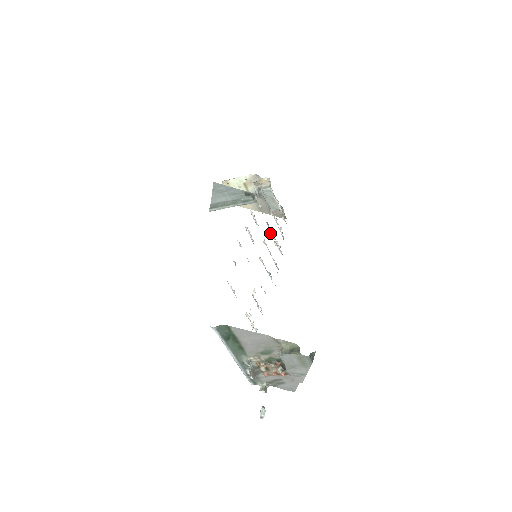
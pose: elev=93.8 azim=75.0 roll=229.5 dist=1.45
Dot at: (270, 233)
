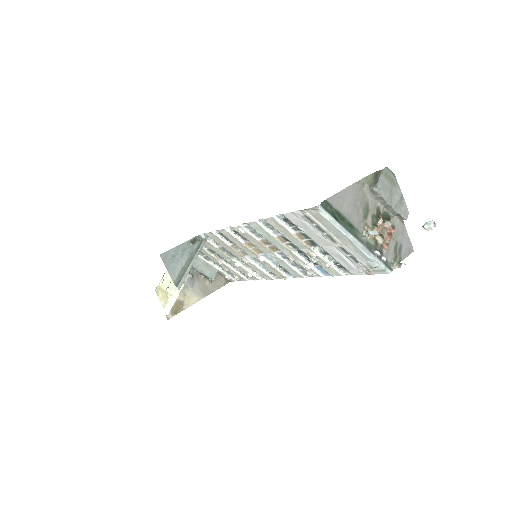
Dot at: (238, 266)
